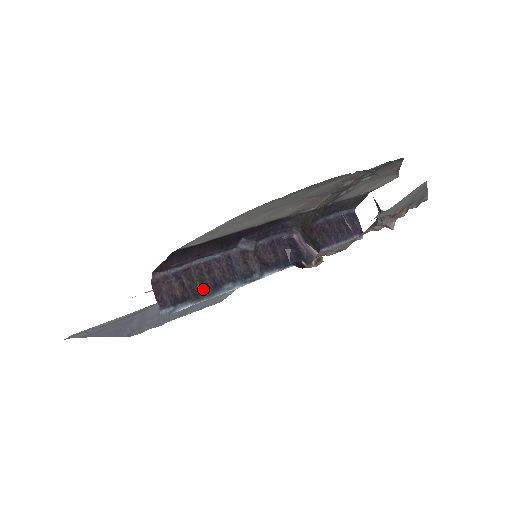
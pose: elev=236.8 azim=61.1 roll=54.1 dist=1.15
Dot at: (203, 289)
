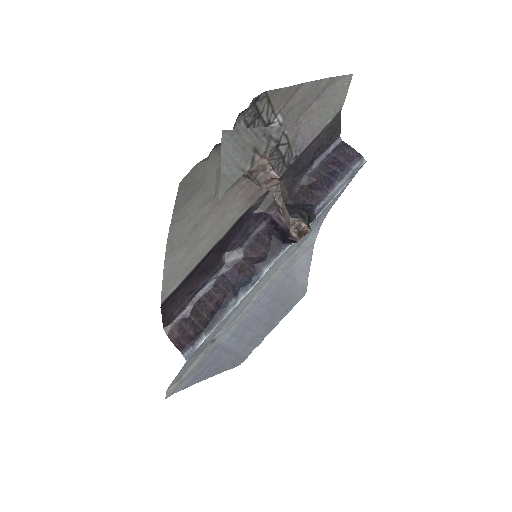
Dot at: (211, 318)
